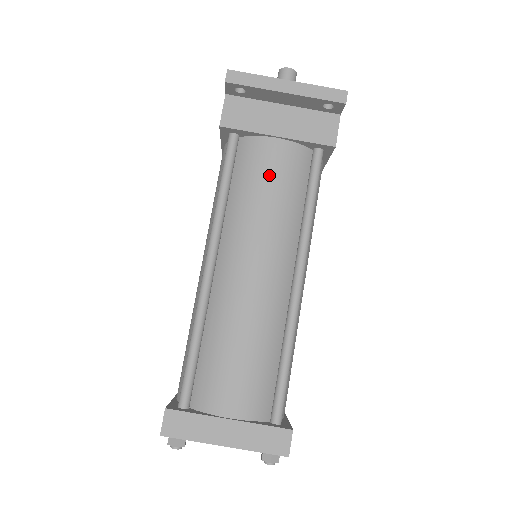
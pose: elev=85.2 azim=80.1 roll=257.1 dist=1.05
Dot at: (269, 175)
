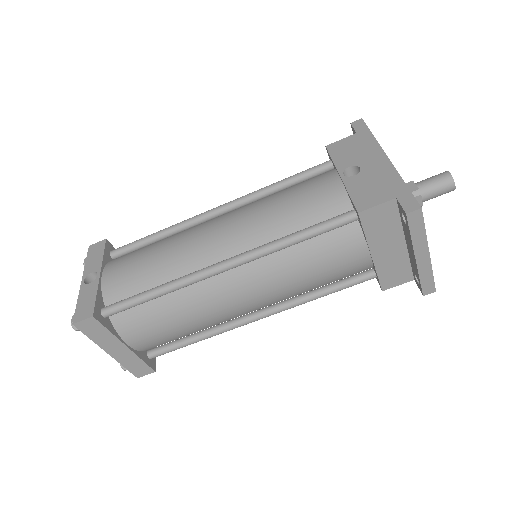
Dot at: (331, 267)
